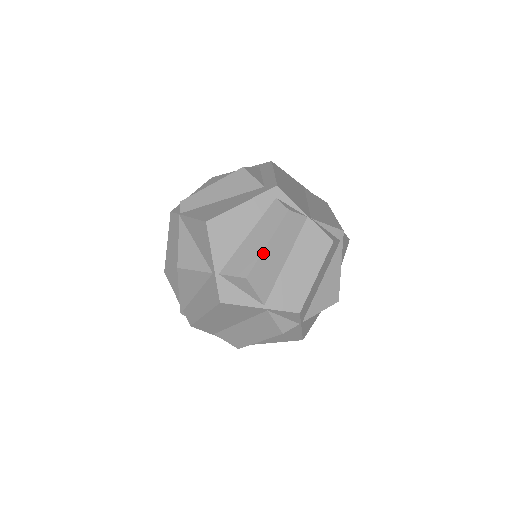
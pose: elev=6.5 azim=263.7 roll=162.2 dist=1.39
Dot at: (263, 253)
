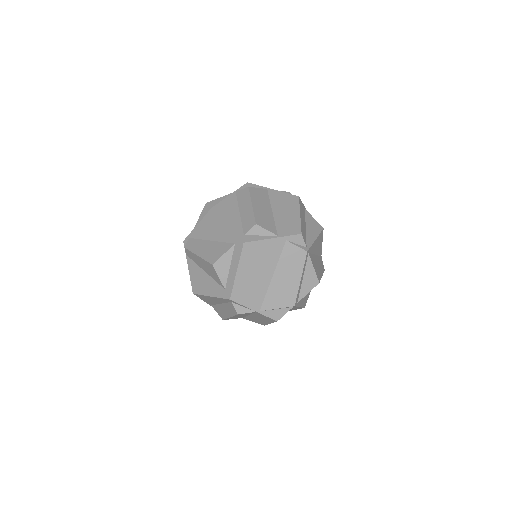
Dot at: occluded
